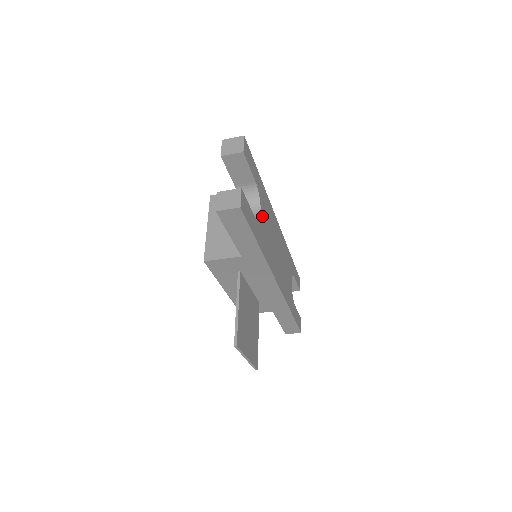
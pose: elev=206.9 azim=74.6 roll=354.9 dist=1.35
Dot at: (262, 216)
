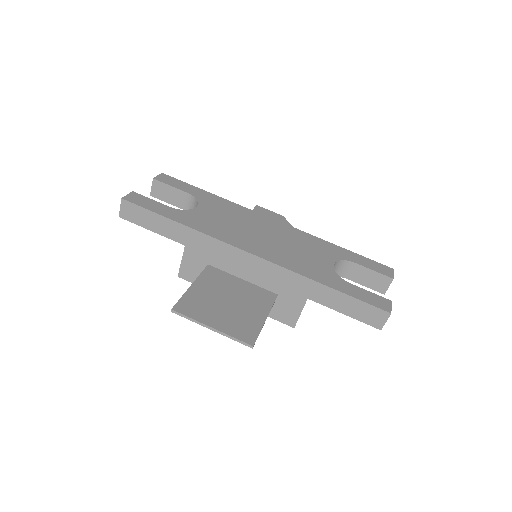
Dot at: (202, 210)
